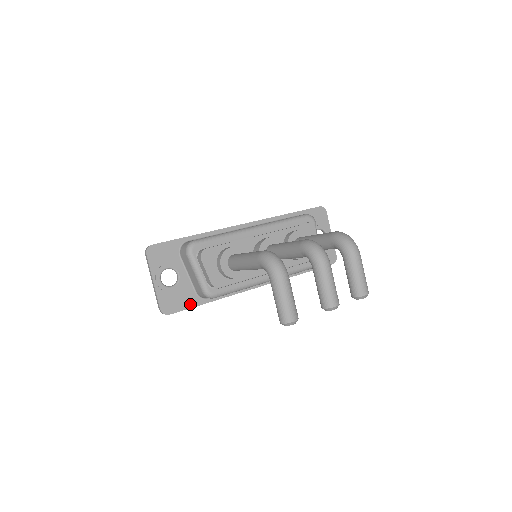
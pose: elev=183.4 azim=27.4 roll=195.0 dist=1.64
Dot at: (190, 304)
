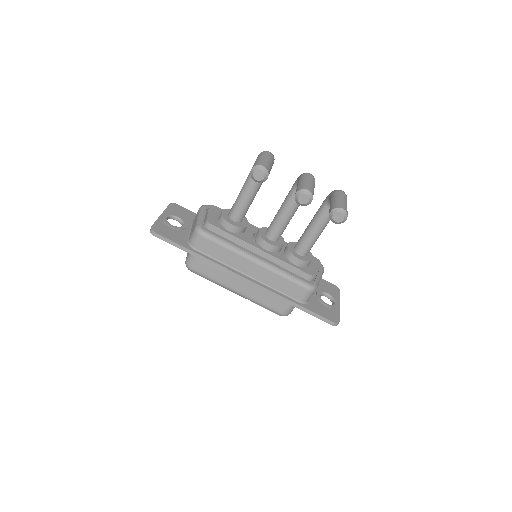
Dot at: (177, 241)
